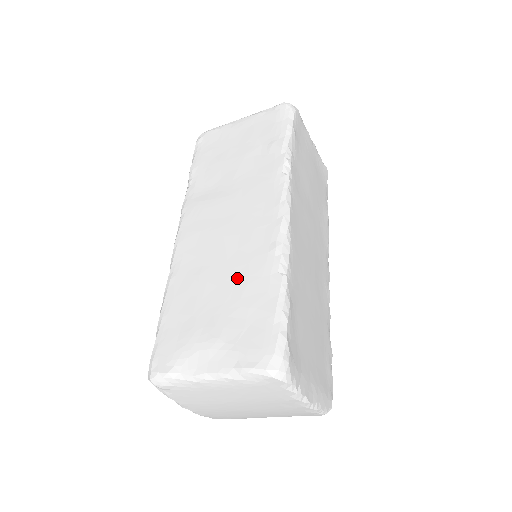
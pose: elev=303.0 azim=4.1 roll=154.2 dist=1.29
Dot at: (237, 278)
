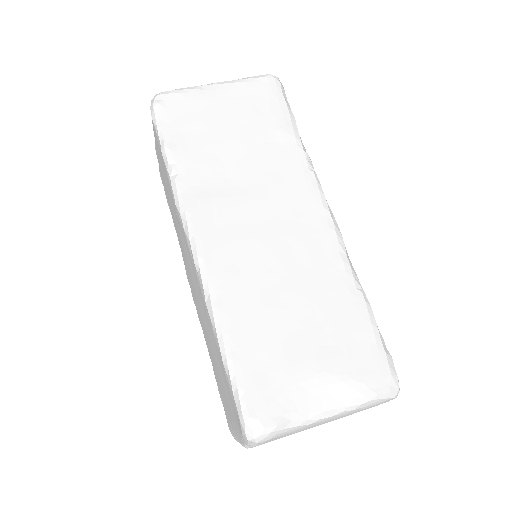
Dot at: (313, 299)
